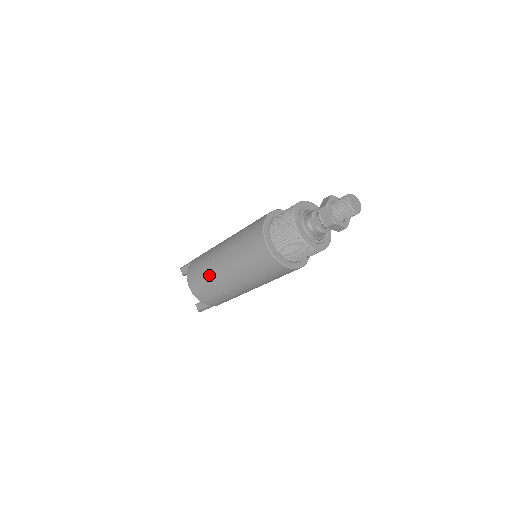
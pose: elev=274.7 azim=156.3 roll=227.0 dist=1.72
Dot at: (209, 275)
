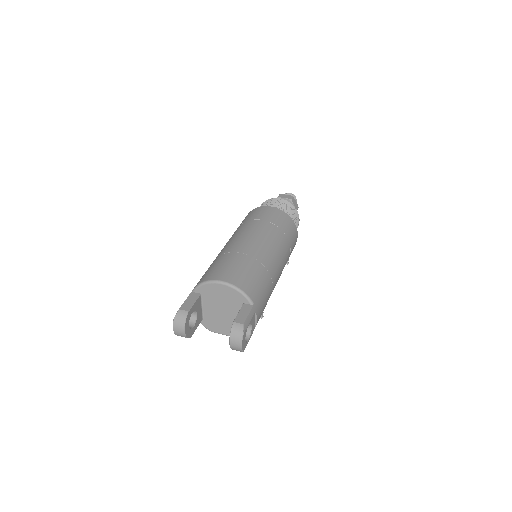
Dot at: (237, 253)
